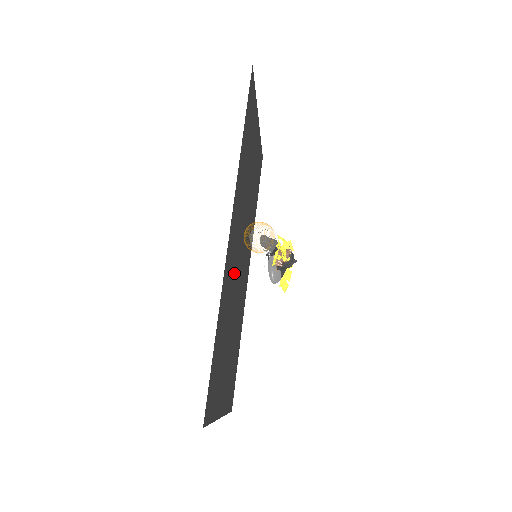
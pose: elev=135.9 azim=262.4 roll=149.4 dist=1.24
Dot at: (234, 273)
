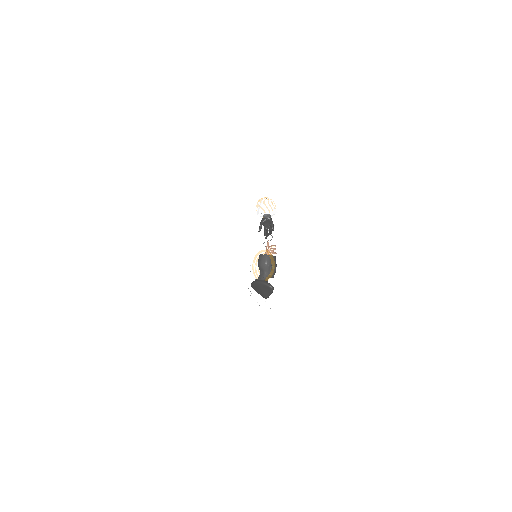
Dot at: occluded
